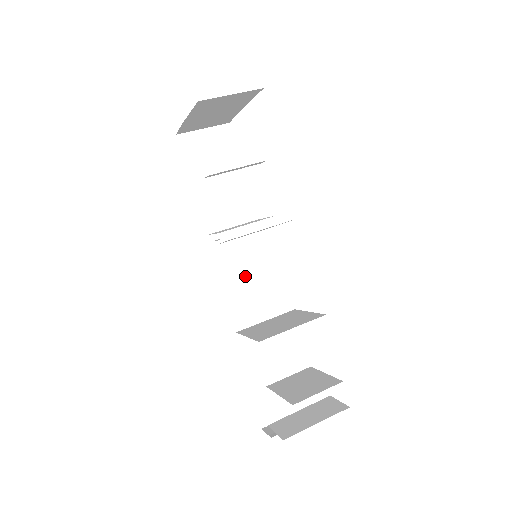
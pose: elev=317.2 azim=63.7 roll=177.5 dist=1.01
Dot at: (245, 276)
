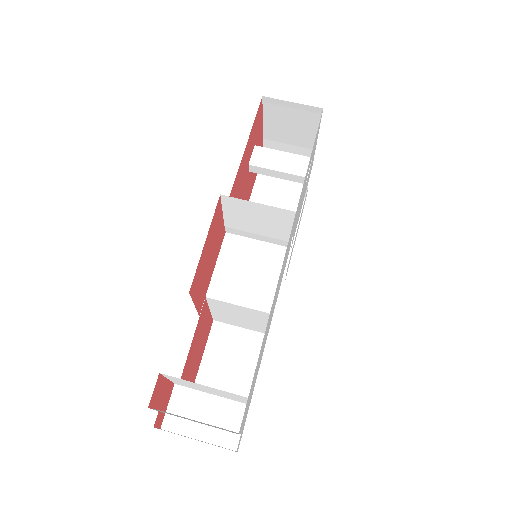
Dot at: (240, 274)
